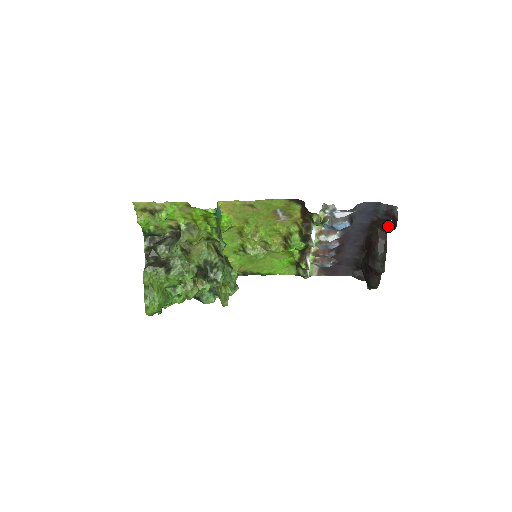
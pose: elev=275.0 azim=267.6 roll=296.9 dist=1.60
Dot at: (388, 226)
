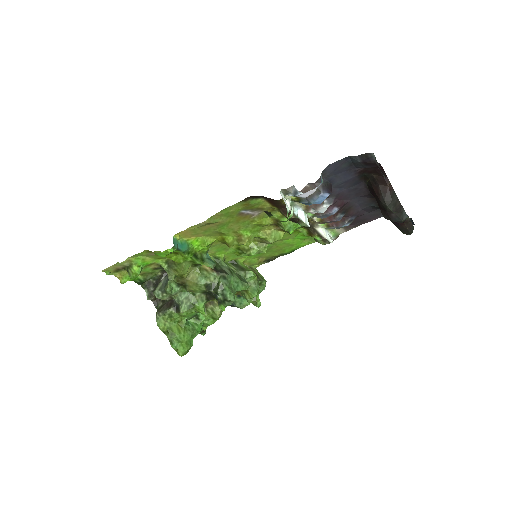
Dot at: (382, 169)
